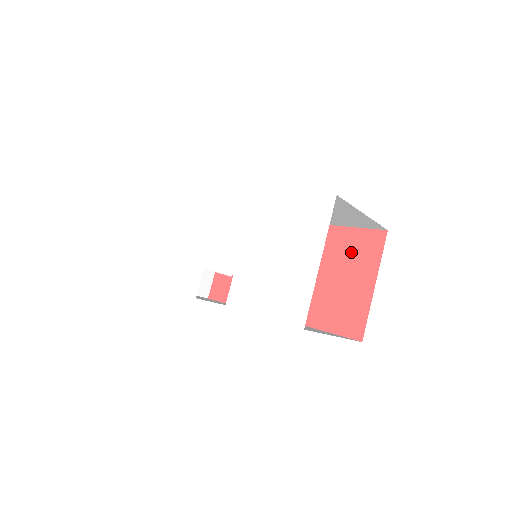
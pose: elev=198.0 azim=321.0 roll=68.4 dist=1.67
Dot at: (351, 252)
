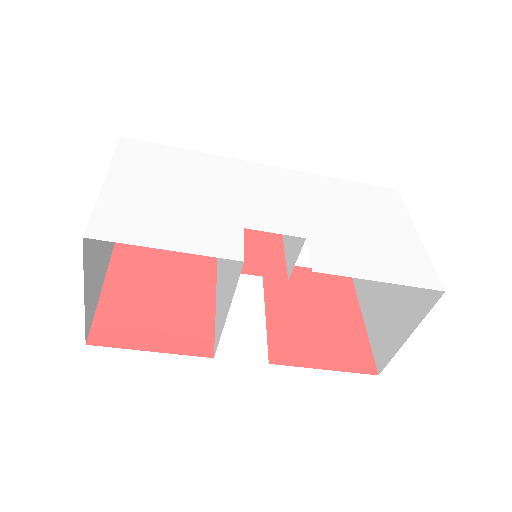
Dot at: (322, 289)
